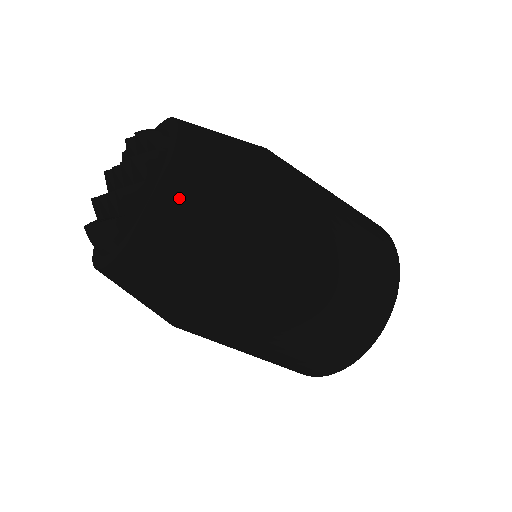
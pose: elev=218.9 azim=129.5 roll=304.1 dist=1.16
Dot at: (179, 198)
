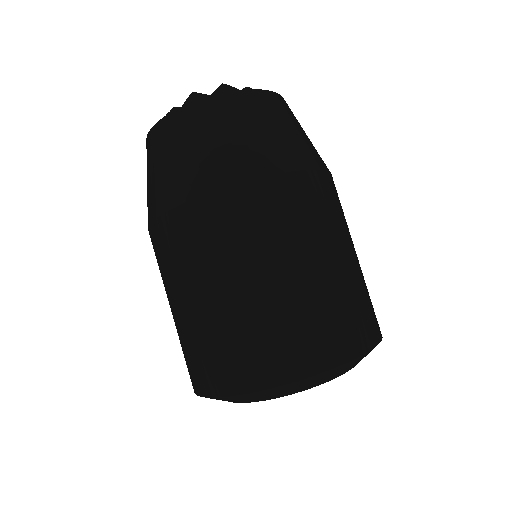
Dot at: (211, 112)
